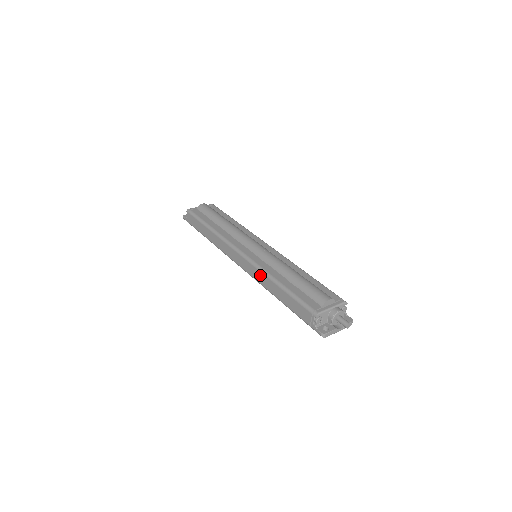
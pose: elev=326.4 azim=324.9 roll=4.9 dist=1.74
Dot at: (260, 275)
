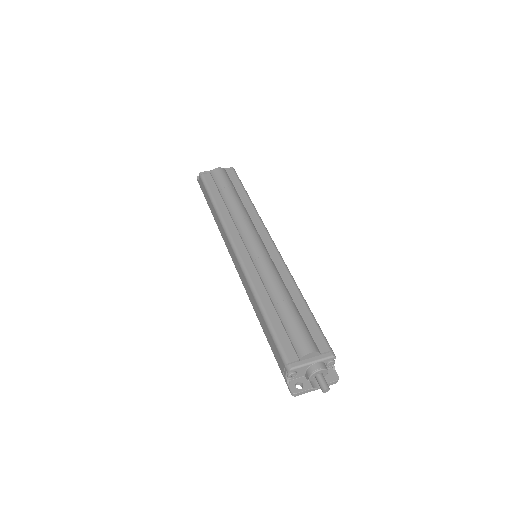
Dot at: (248, 289)
